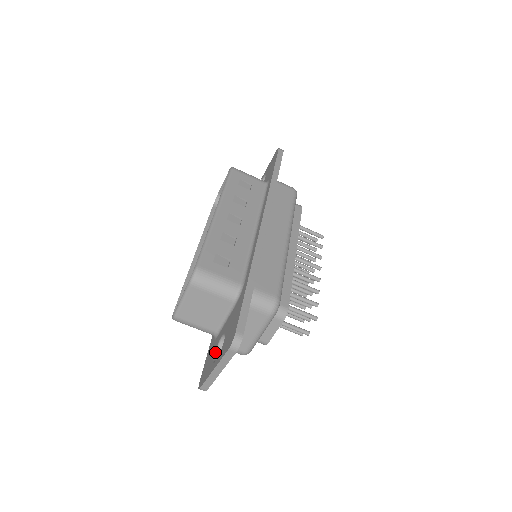
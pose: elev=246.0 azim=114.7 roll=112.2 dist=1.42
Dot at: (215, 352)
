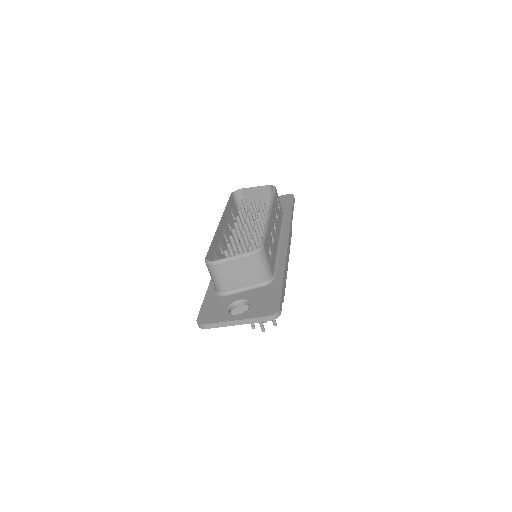
Dot at: (229, 307)
